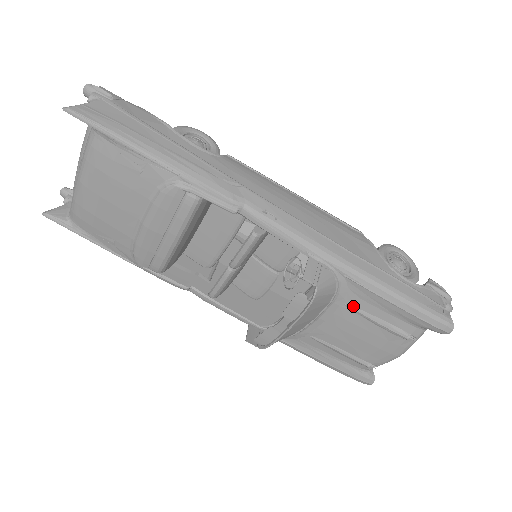
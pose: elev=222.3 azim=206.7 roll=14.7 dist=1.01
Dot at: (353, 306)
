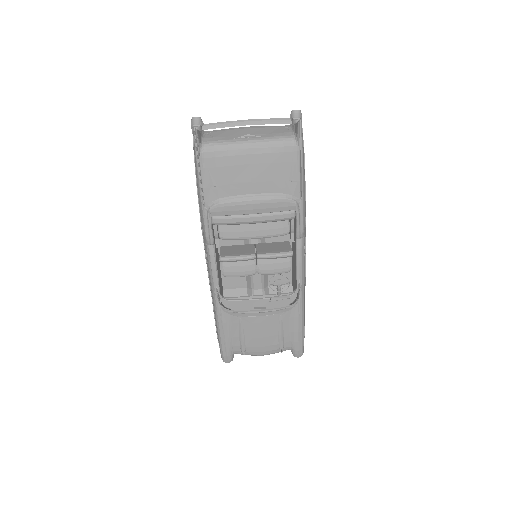
Dot at: (282, 318)
